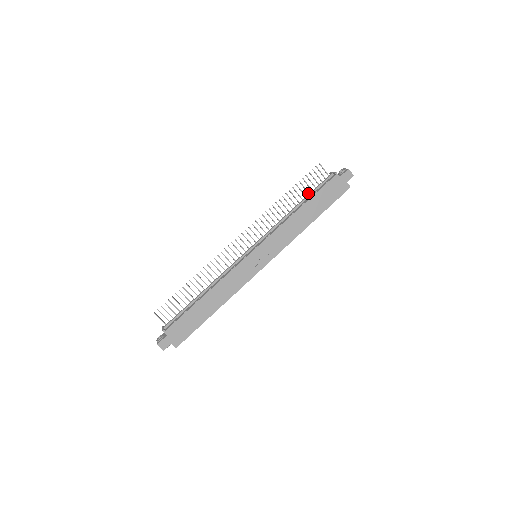
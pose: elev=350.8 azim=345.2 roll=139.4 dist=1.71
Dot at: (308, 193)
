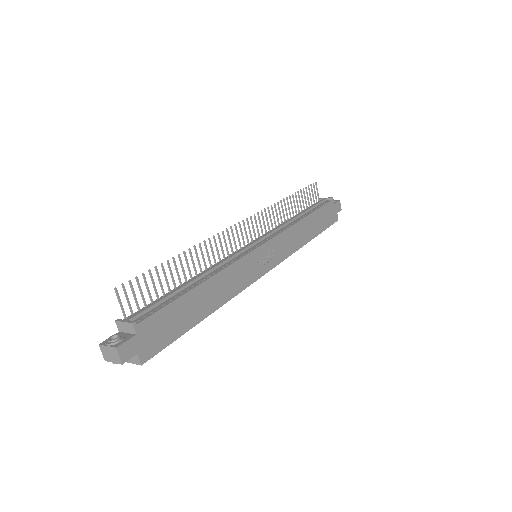
Dot at: (304, 208)
